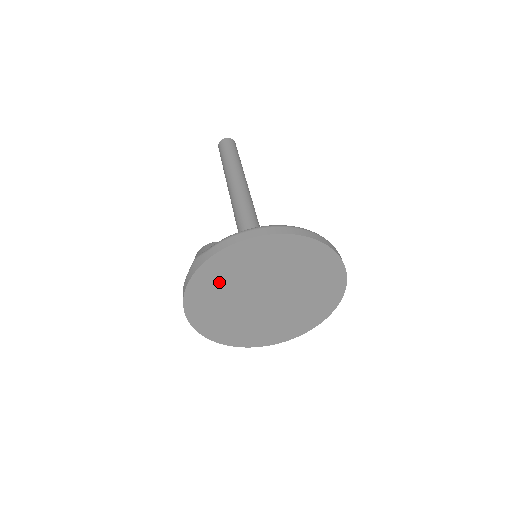
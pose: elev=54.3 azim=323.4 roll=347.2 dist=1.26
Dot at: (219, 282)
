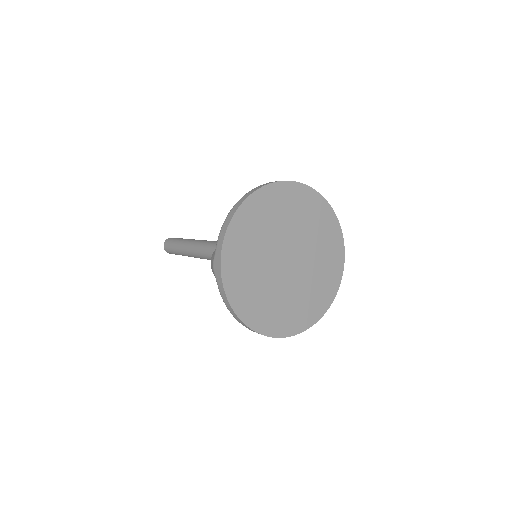
Dot at: (244, 268)
